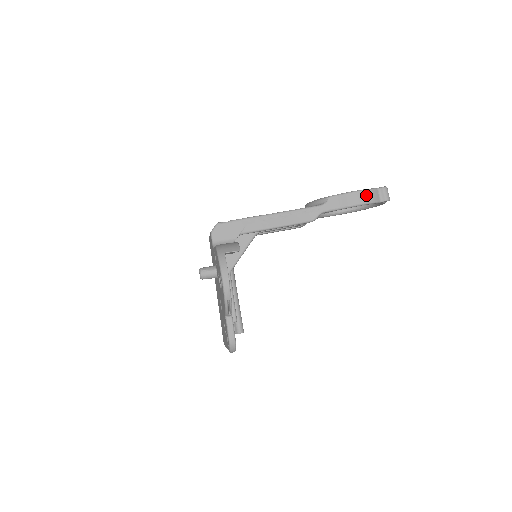
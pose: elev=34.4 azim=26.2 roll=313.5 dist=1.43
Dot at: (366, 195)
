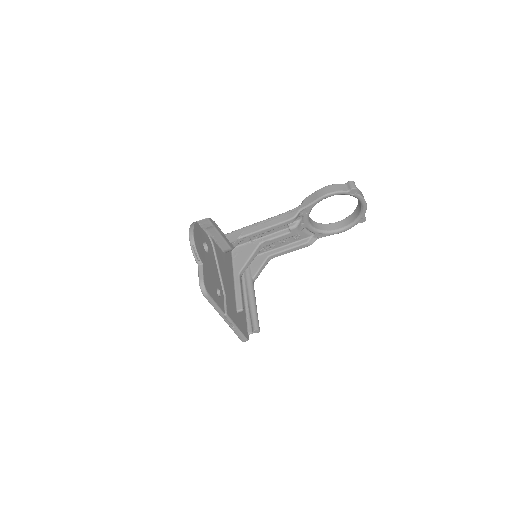
Dot at: (332, 188)
